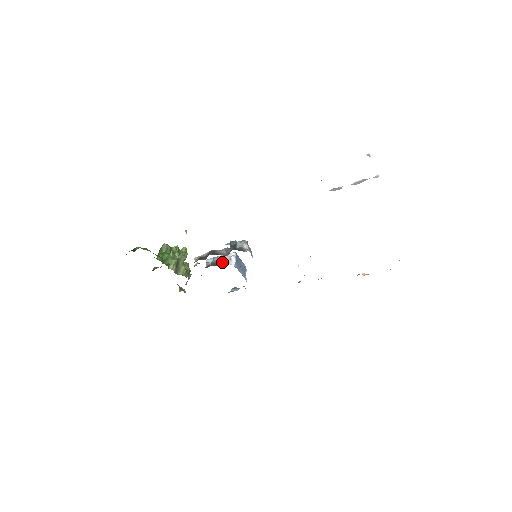
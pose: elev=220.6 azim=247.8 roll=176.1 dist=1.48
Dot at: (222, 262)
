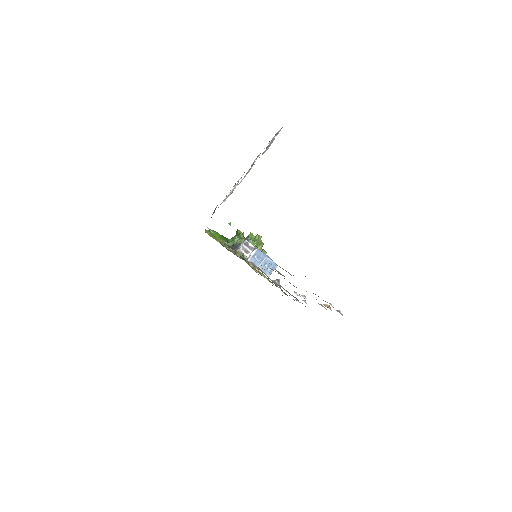
Dot at: occluded
